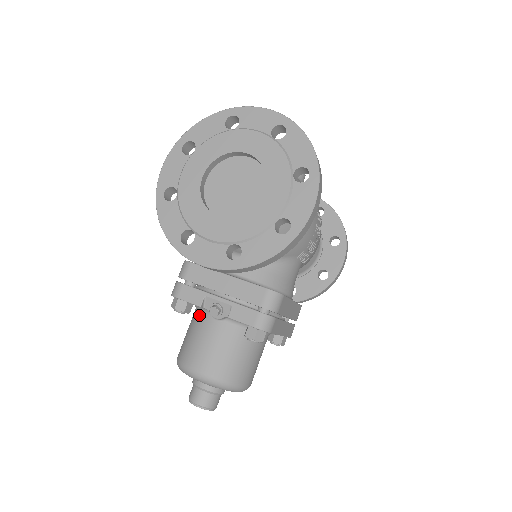
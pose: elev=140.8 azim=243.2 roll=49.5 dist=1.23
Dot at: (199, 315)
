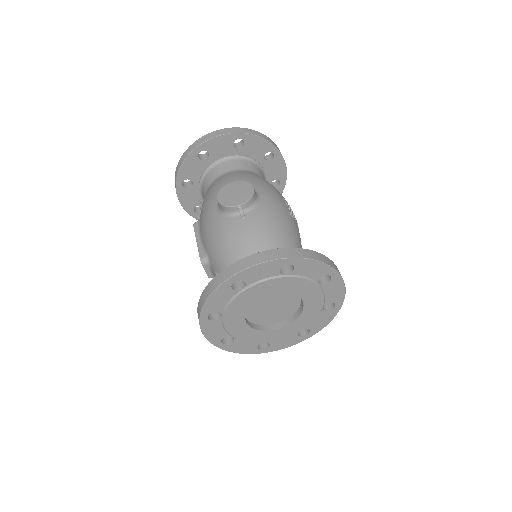
Dot at: occluded
